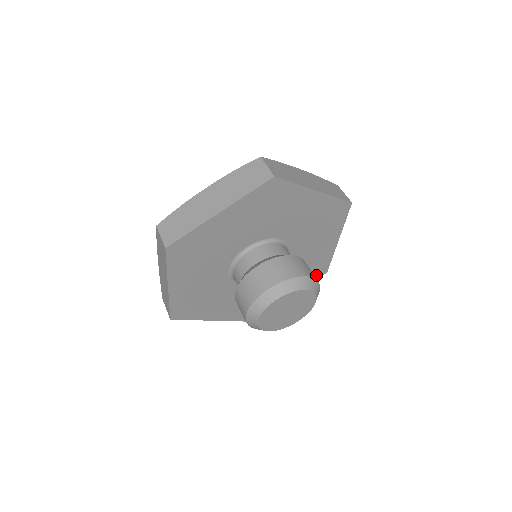
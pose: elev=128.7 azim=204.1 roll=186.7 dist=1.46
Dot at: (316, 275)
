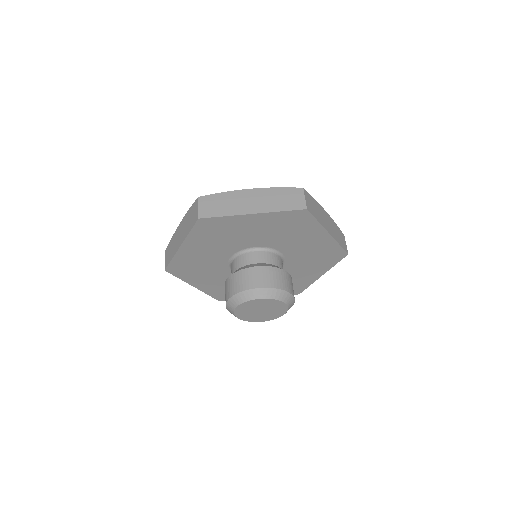
Dot at: occluded
